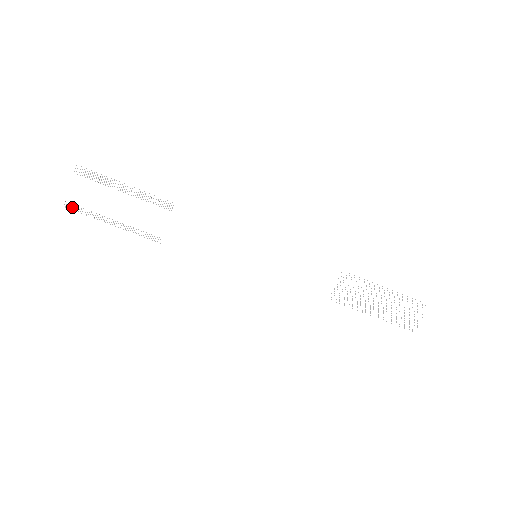
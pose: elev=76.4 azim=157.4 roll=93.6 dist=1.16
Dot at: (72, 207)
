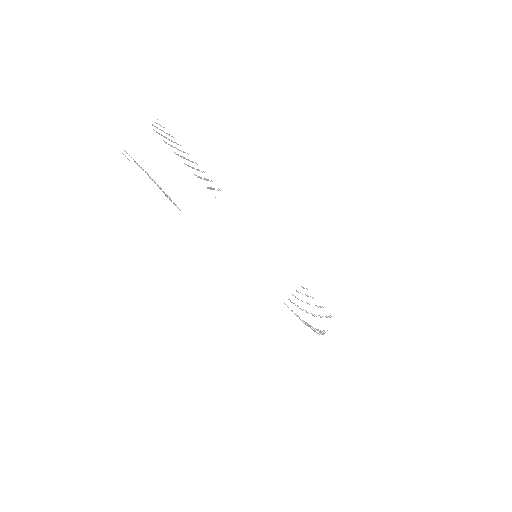
Dot at: occluded
